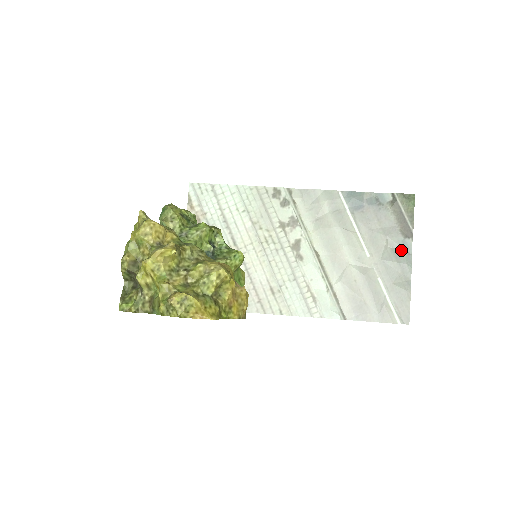
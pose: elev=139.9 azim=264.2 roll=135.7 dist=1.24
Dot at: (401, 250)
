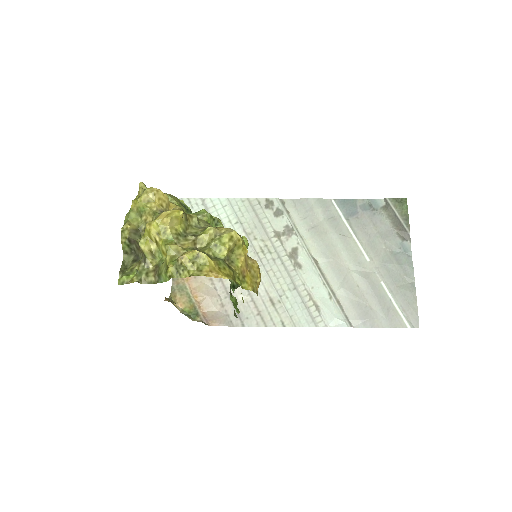
Dot at: (400, 253)
